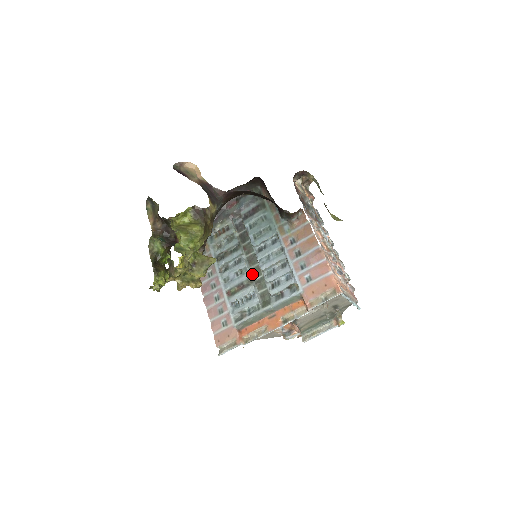
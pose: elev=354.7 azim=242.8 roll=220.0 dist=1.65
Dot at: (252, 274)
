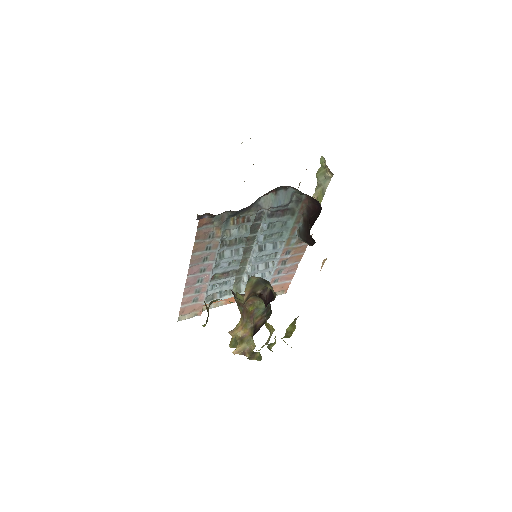
Dot at: occluded
